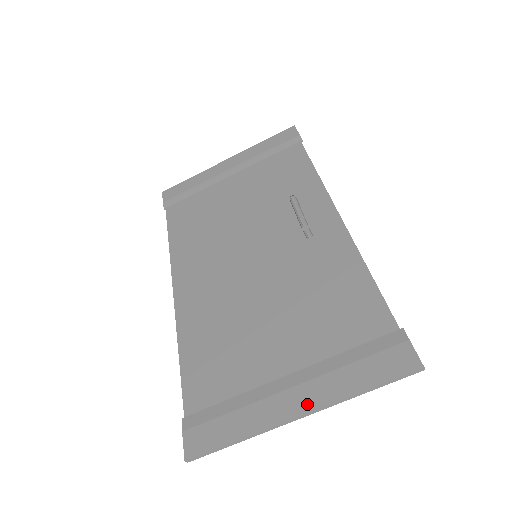
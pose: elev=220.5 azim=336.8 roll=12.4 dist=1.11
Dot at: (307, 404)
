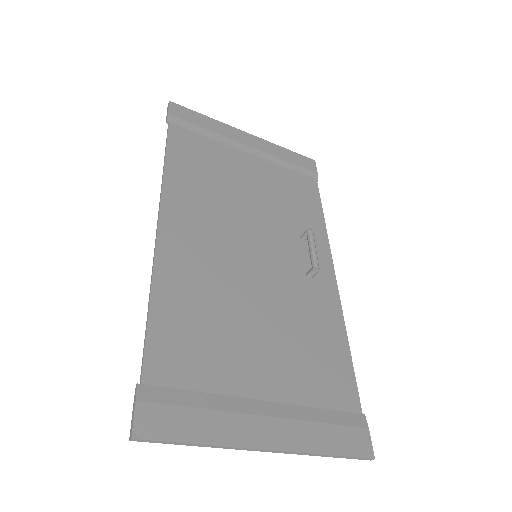
Dot at: (279, 442)
